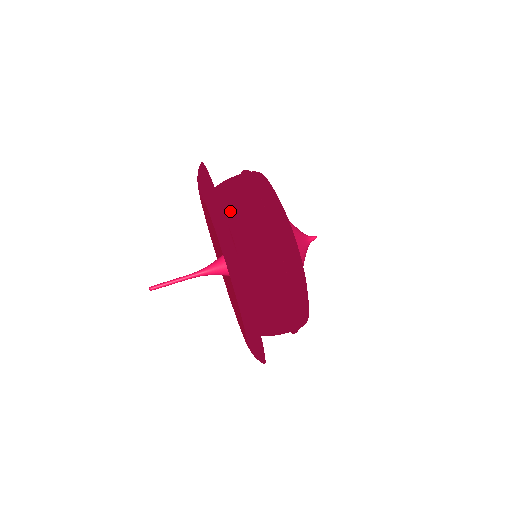
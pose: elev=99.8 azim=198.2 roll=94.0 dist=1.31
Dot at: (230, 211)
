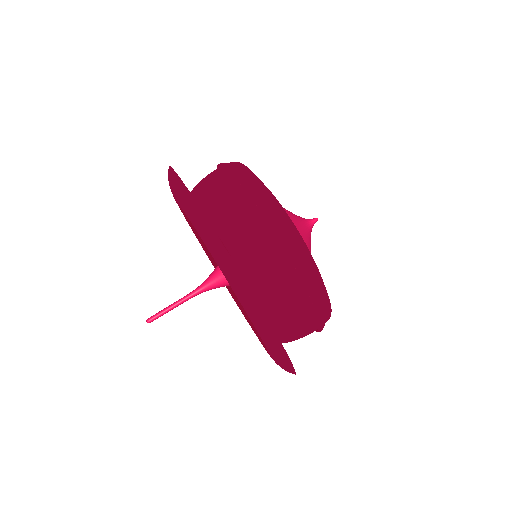
Dot at: (213, 213)
